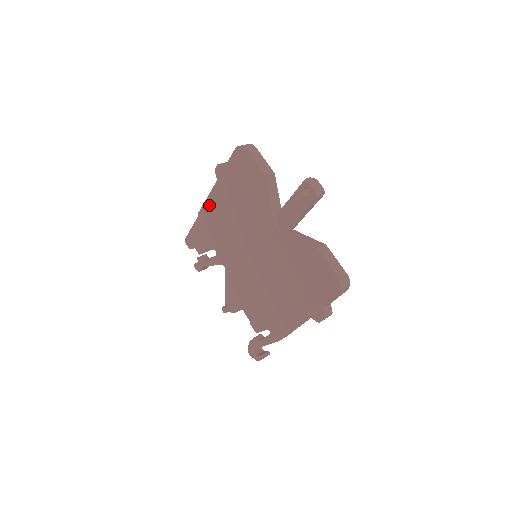
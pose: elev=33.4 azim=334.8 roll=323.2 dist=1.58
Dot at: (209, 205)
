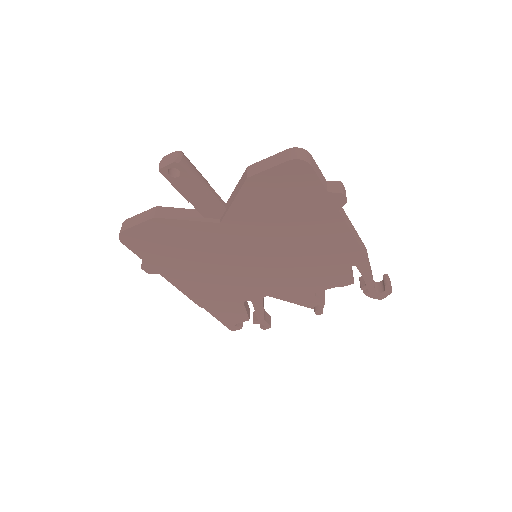
Dot at: (189, 292)
